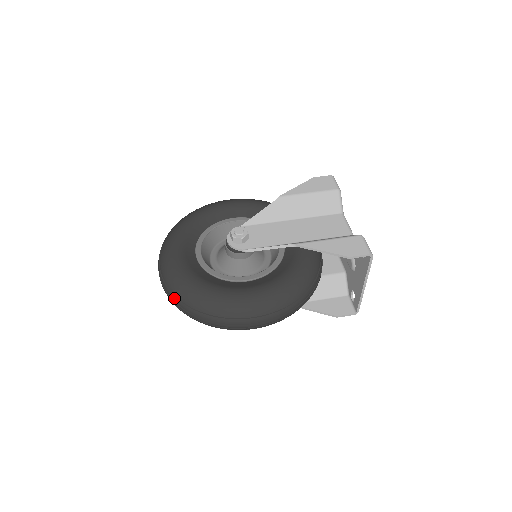
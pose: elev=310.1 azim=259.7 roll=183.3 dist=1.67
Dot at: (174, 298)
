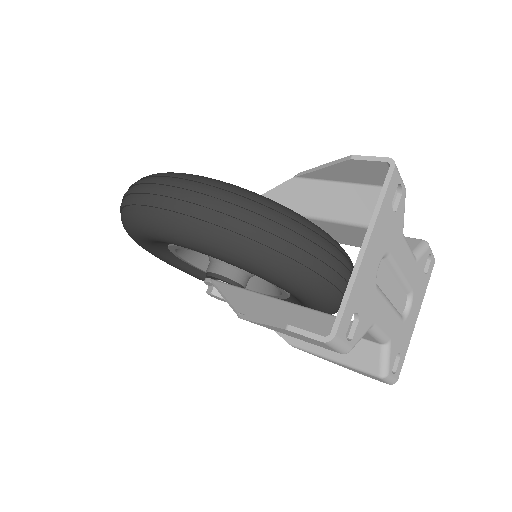
Dot at: occluded
